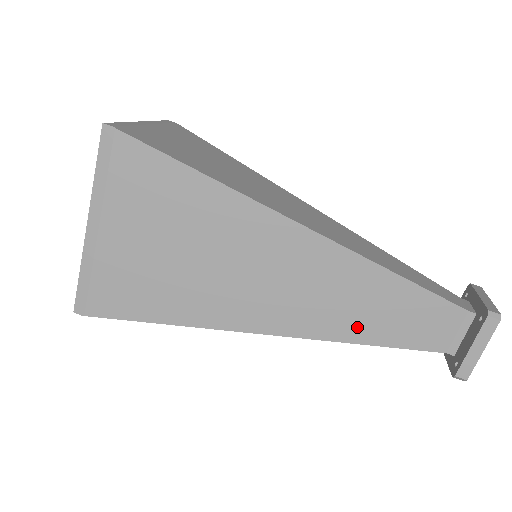
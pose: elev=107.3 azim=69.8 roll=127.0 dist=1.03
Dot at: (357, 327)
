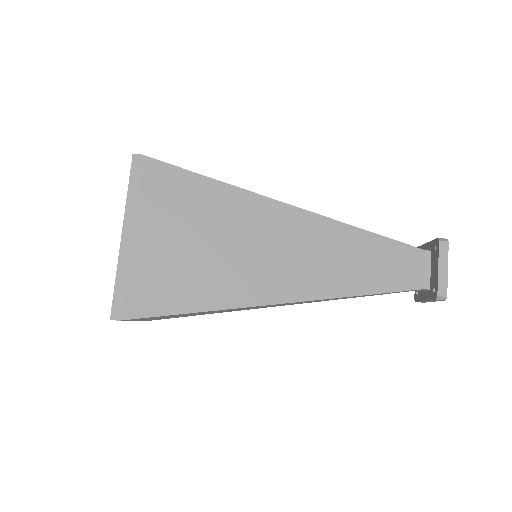
Dot at: (352, 281)
